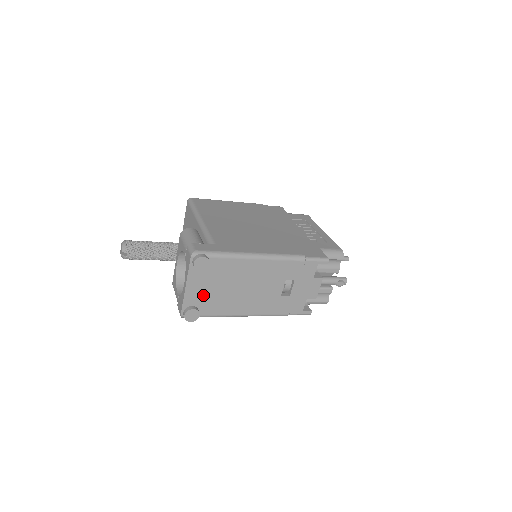
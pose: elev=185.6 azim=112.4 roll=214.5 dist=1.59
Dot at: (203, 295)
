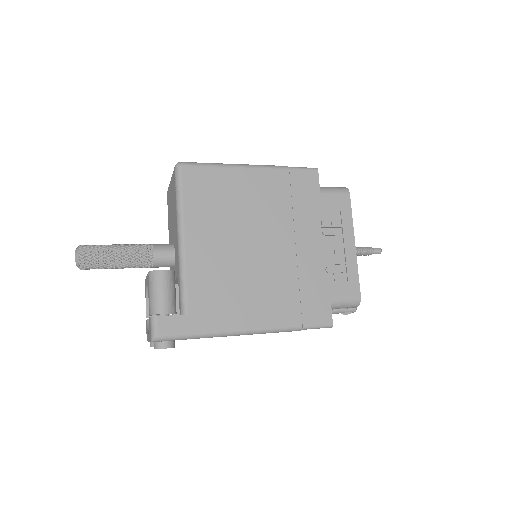
Dot at: occluded
